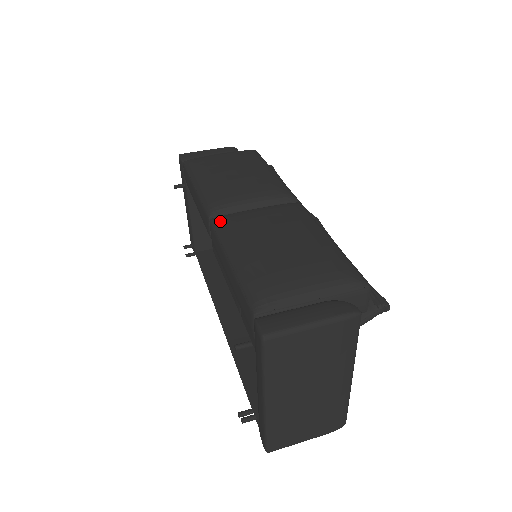
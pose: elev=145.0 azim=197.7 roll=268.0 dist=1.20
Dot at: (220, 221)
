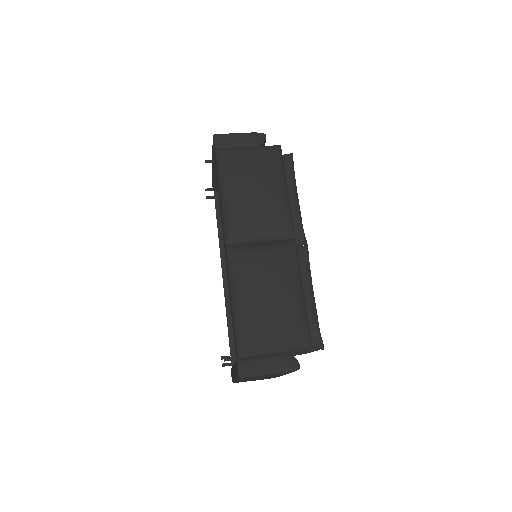
Dot at: (233, 257)
